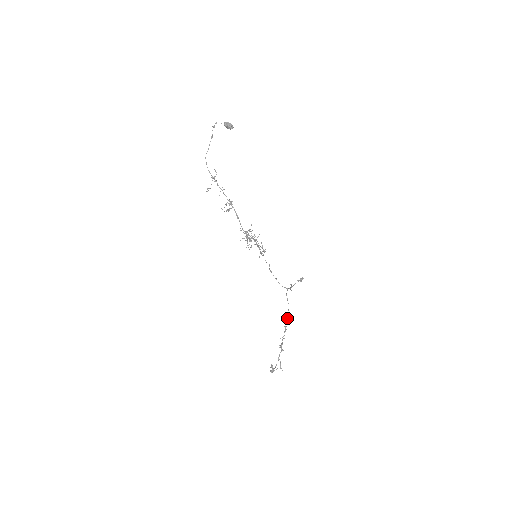
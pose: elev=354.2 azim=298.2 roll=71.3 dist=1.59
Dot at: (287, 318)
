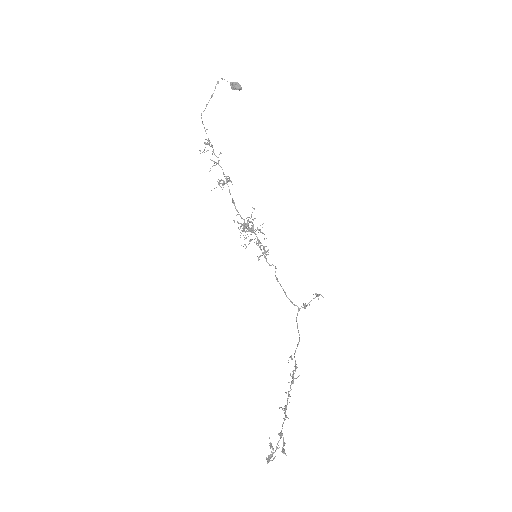
Dot at: (295, 360)
